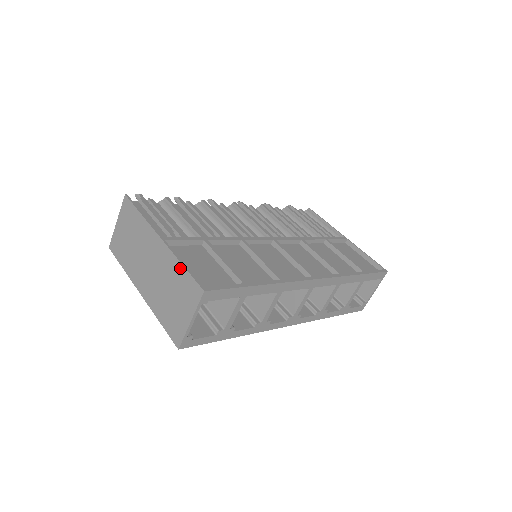
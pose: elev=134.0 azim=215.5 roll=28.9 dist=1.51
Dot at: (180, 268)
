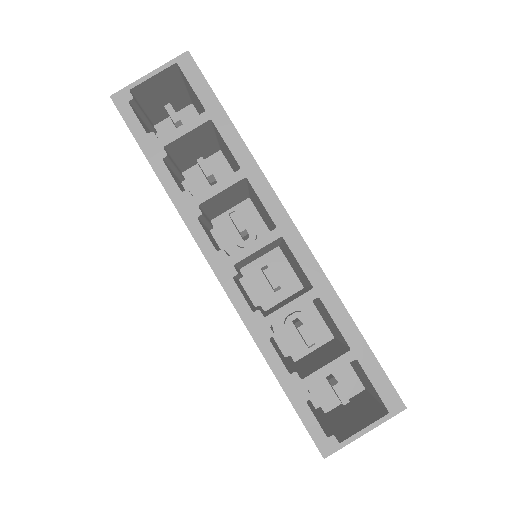
Dot at: occluded
